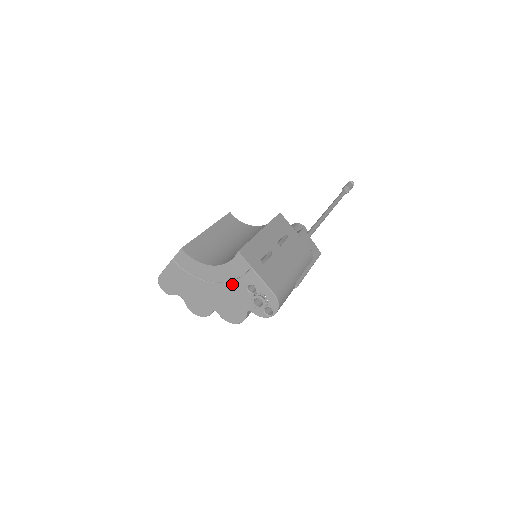
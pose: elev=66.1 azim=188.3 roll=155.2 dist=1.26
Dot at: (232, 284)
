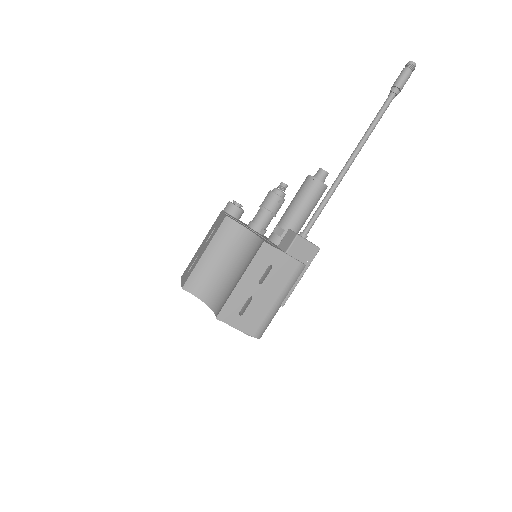
Dot at: occluded
